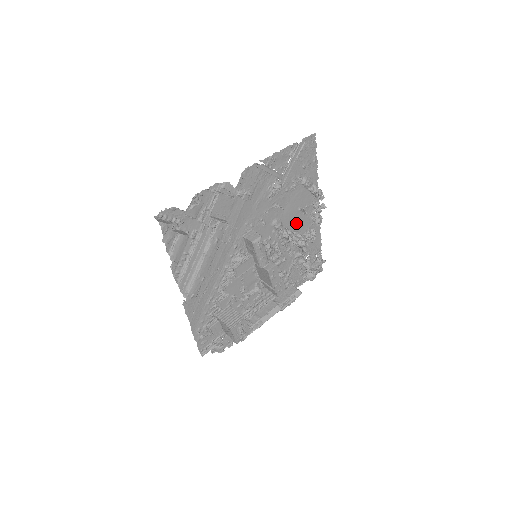
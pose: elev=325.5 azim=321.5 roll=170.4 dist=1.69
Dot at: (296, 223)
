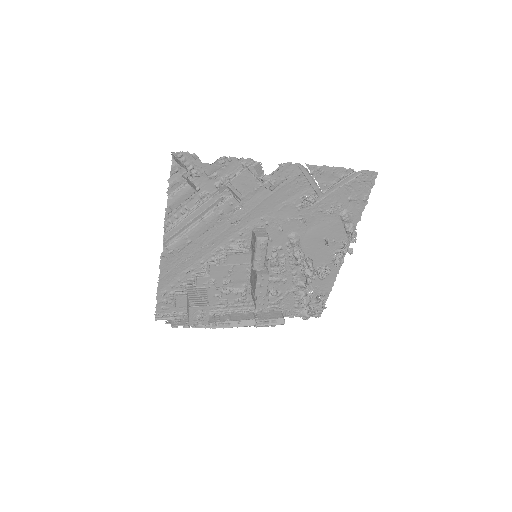
Dot at: (315, 251)
